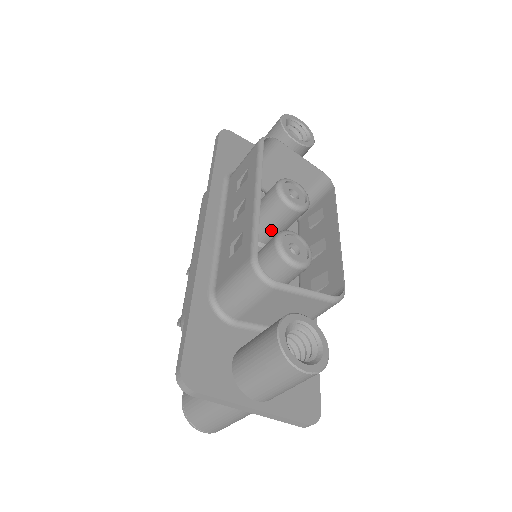
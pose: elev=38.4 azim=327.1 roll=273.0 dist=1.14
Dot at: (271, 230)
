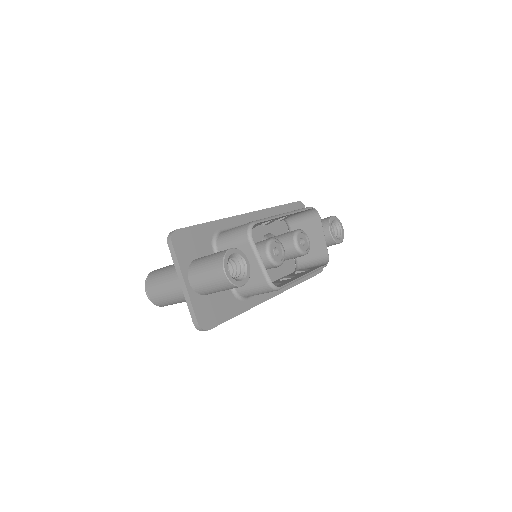
Dot at: occluded
